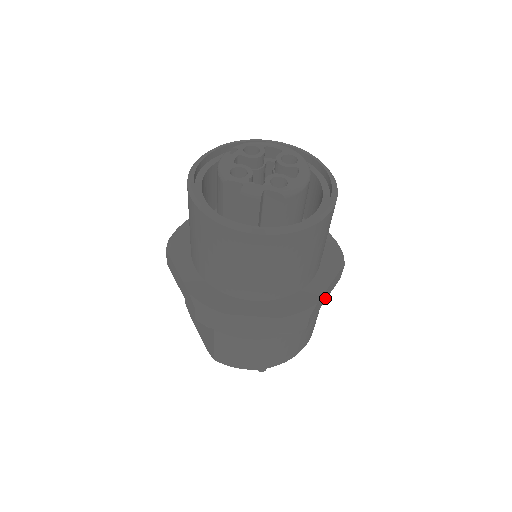
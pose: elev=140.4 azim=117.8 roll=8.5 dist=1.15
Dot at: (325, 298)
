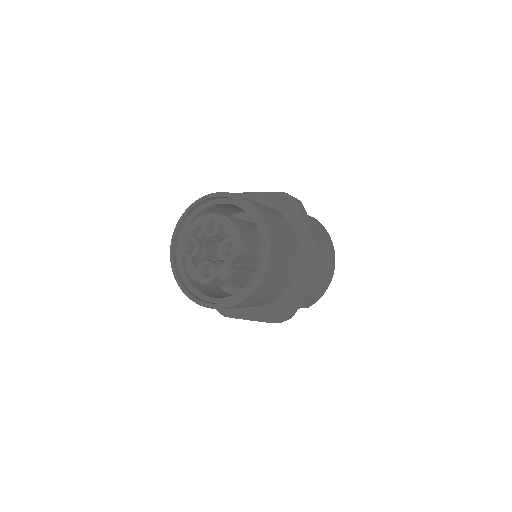
Dot at: (312, 227)
